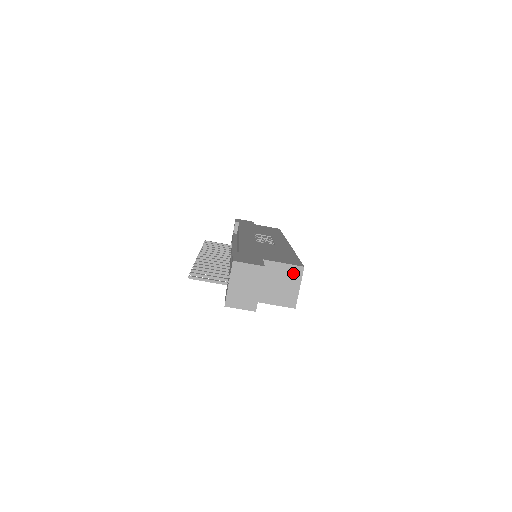
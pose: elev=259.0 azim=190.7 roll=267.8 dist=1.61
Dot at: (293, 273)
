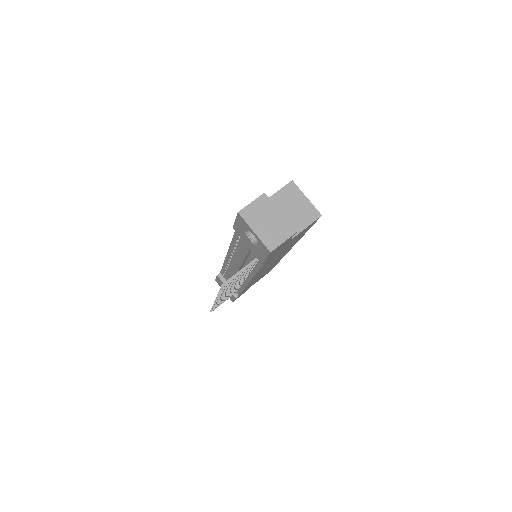
Dot at: (290, 193)
